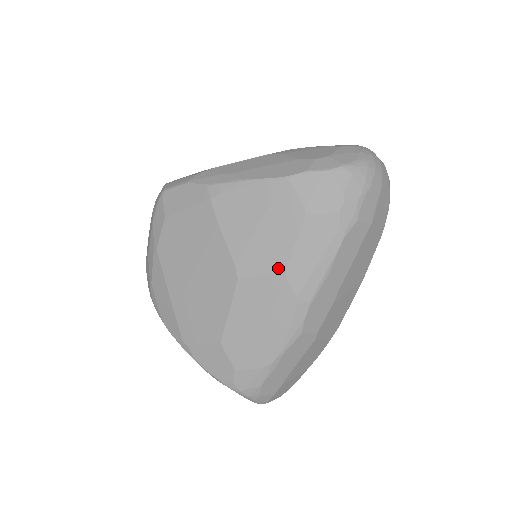
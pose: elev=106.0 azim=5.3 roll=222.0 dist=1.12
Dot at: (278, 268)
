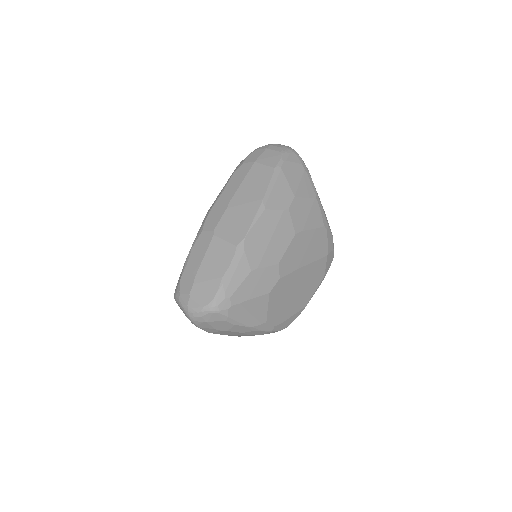
Dot at: occluded
